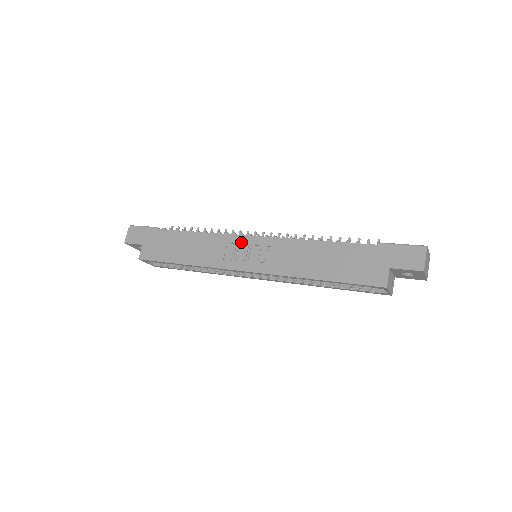
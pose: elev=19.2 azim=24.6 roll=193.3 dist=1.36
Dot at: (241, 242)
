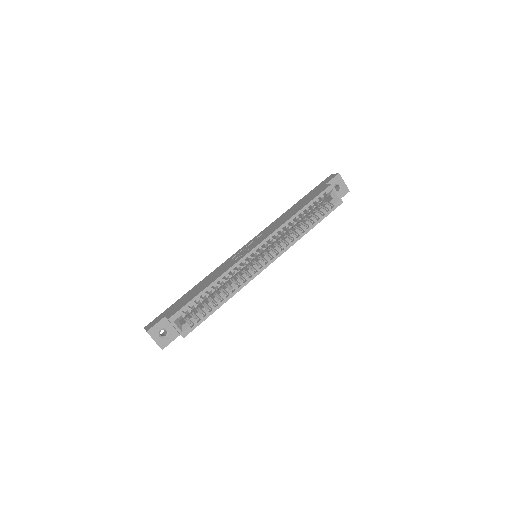
Dot at: (240, 251)
